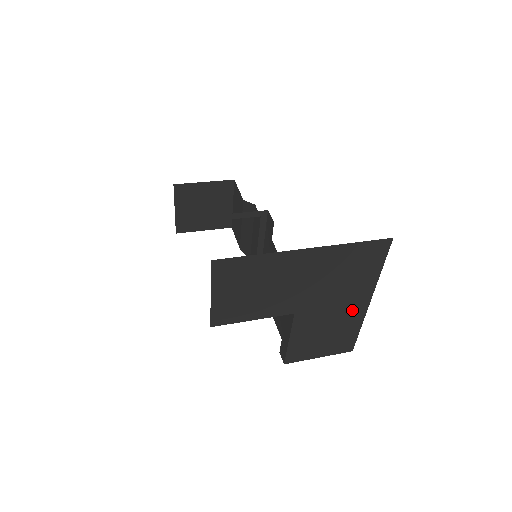
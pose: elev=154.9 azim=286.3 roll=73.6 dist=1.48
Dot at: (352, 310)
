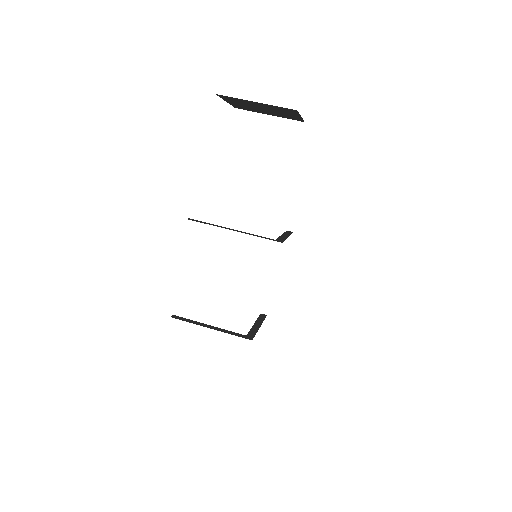
Dot at: occluded
